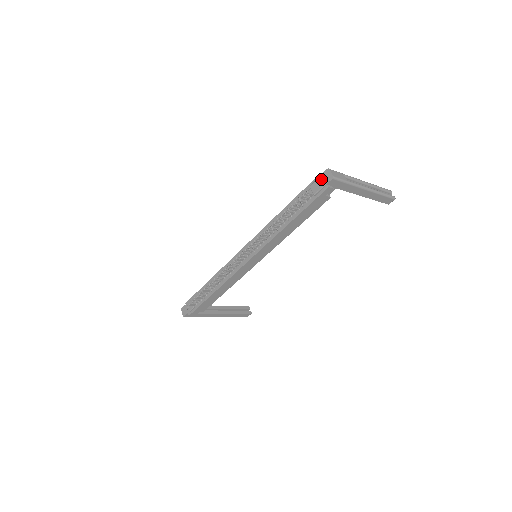
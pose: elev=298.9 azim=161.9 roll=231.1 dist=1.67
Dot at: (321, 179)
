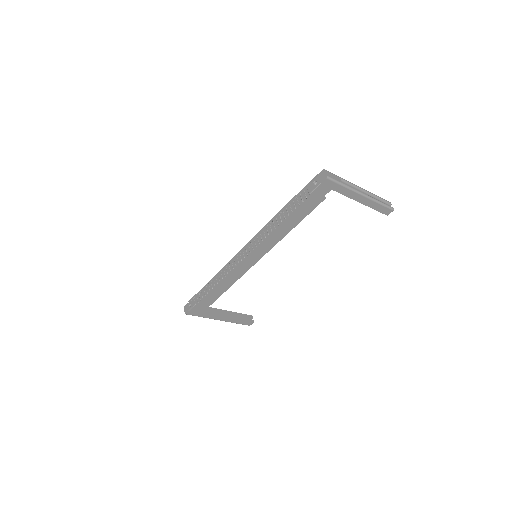
Dot at: (317, 179)
